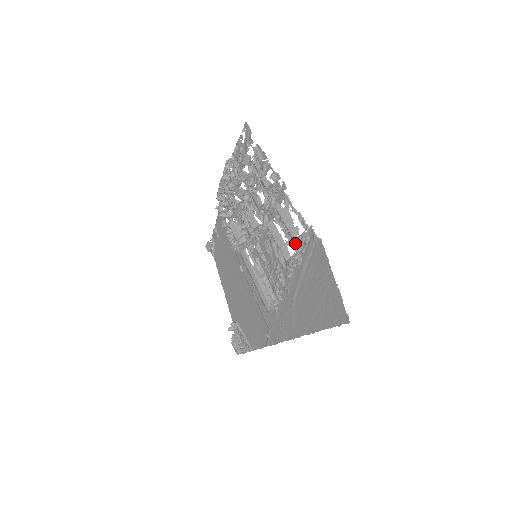
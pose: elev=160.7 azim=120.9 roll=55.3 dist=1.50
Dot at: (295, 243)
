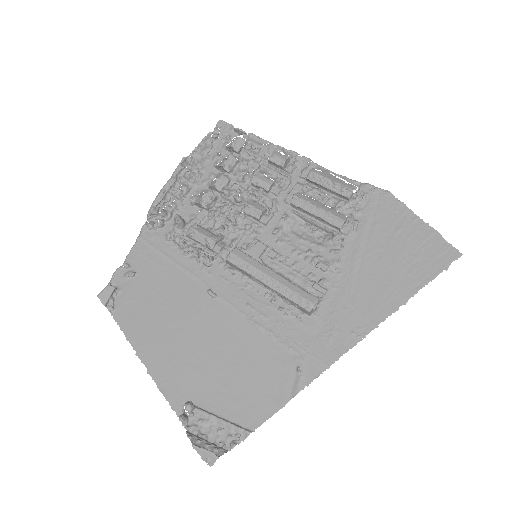
Dot at: (348, 204)
